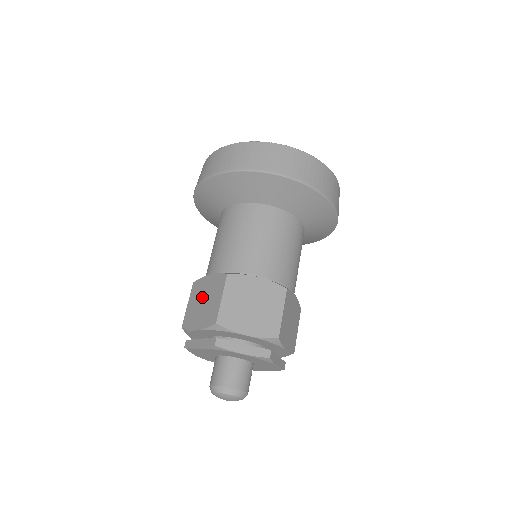
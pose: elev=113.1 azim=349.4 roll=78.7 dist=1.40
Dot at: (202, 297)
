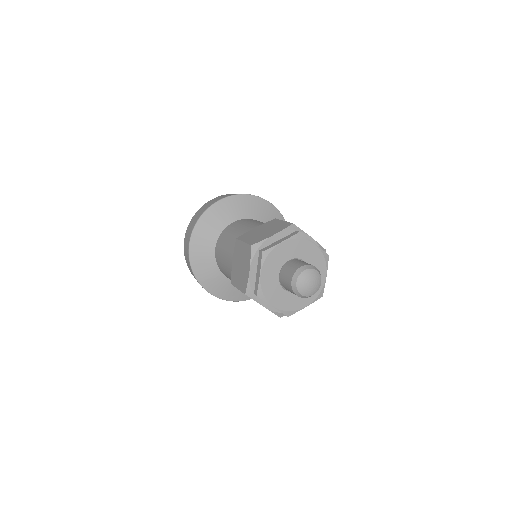
Dot at: (259, 232)
